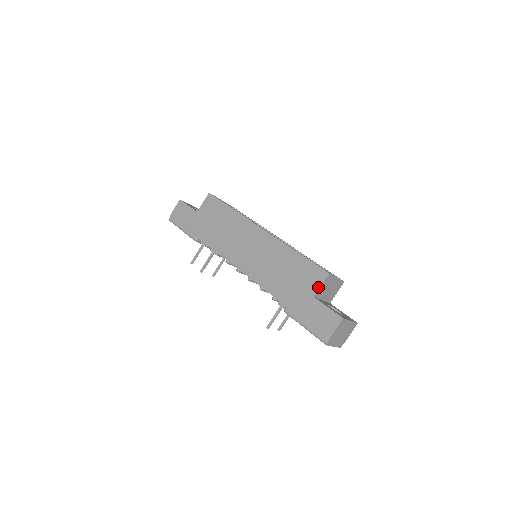
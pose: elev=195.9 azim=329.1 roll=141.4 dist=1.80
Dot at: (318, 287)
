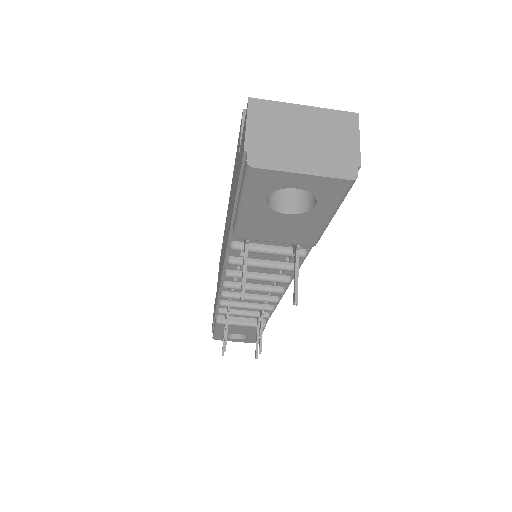
Dot at: (239, 141)
